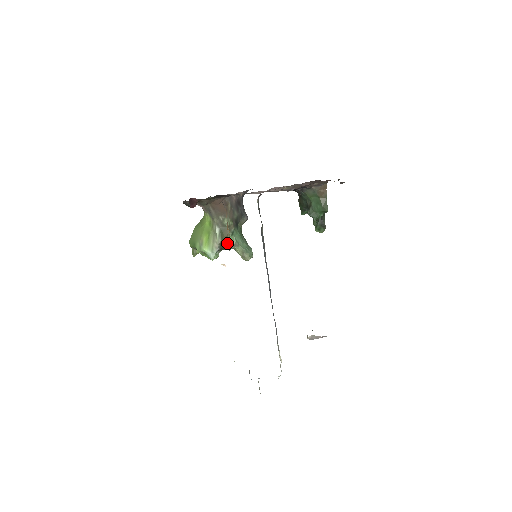
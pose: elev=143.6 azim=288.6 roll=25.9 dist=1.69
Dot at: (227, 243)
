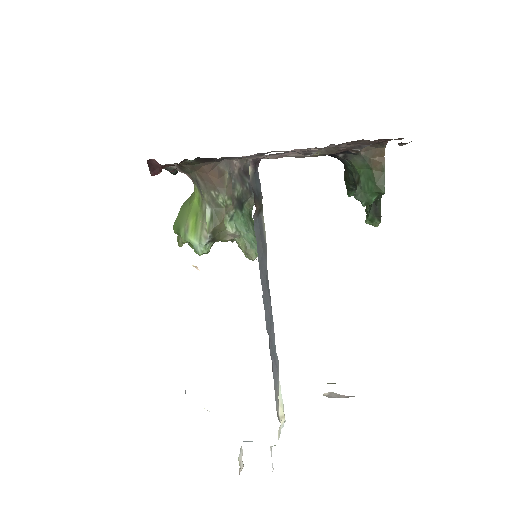
Dot at: (222, 232)
